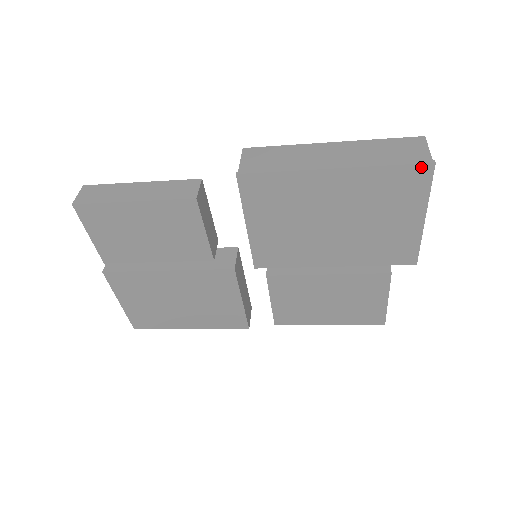
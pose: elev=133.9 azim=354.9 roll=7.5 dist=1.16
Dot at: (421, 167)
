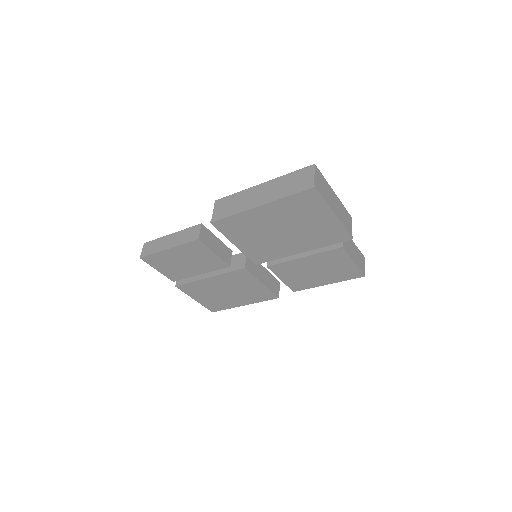
Dot at: (309, 191)
